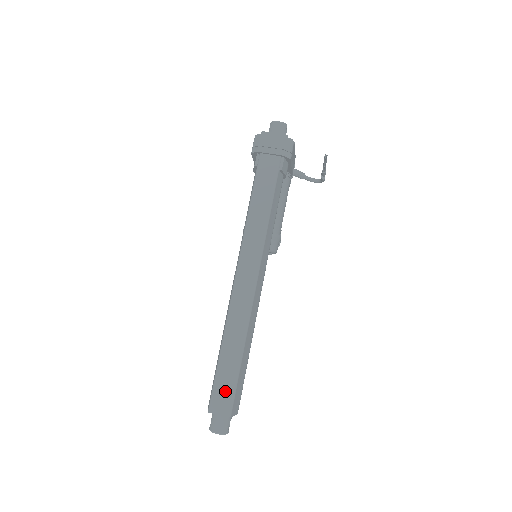
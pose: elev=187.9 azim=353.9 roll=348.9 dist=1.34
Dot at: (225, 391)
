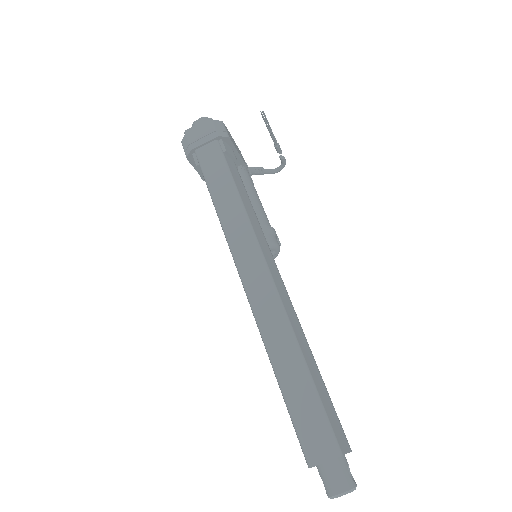
Dot at: (313, 424)
